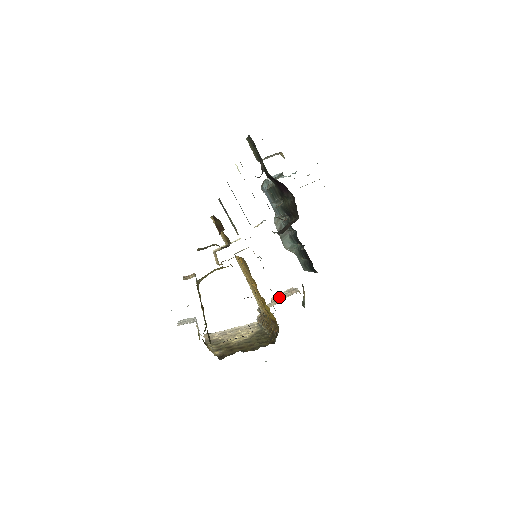
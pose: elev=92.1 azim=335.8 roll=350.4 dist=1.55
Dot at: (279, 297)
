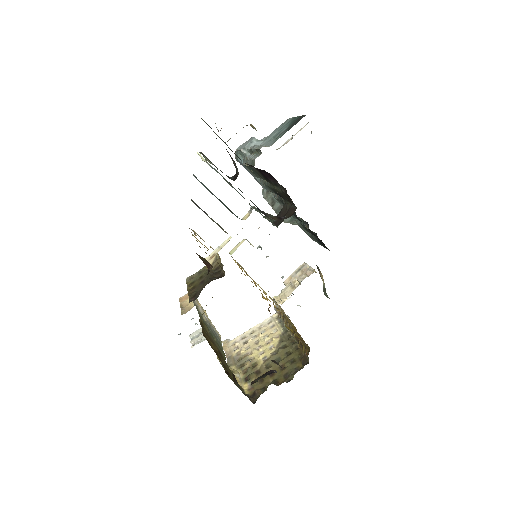
Dot at: (293, 280)
